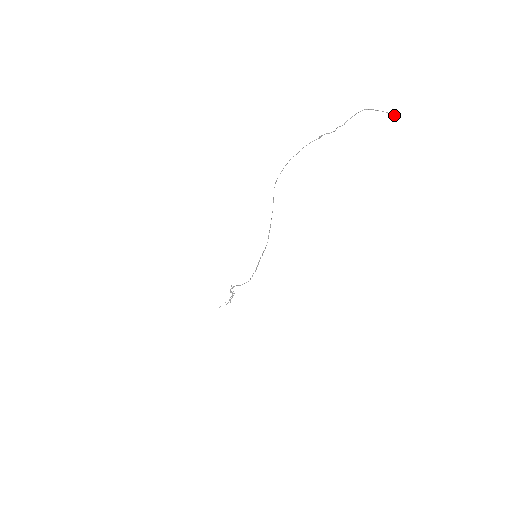
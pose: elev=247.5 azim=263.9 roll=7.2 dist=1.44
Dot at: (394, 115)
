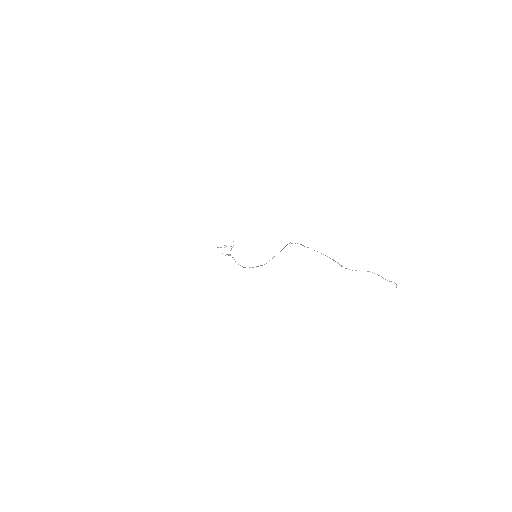
Dot at: (396, 284)
